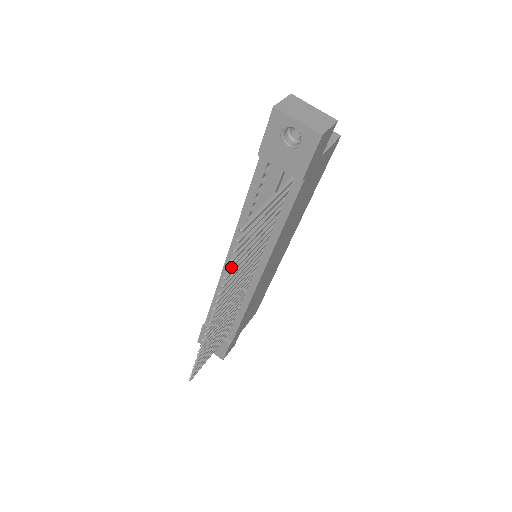
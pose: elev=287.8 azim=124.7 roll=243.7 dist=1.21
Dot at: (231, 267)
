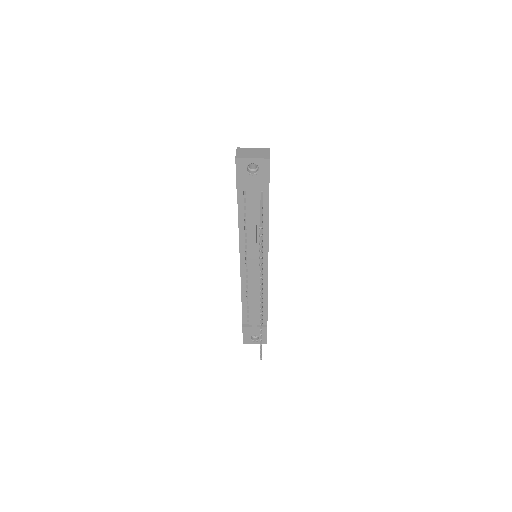
Dot at: (261, 256)
